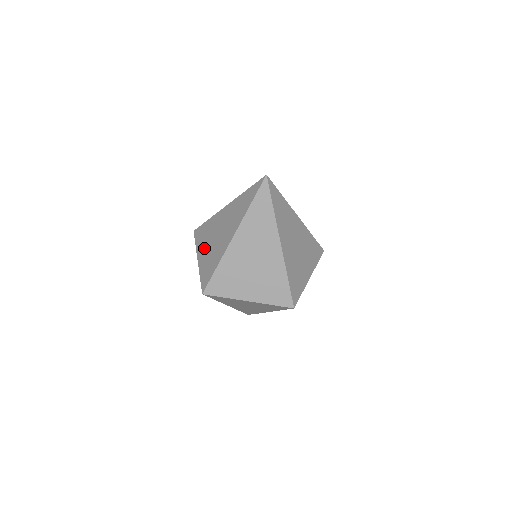
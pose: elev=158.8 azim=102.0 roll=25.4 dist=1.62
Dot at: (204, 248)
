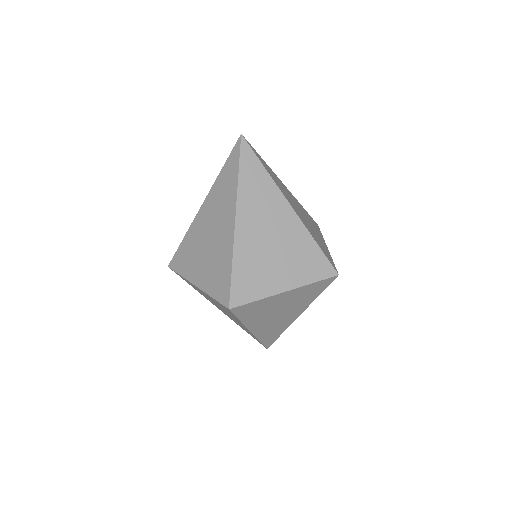
Dot at: (197, 266)
